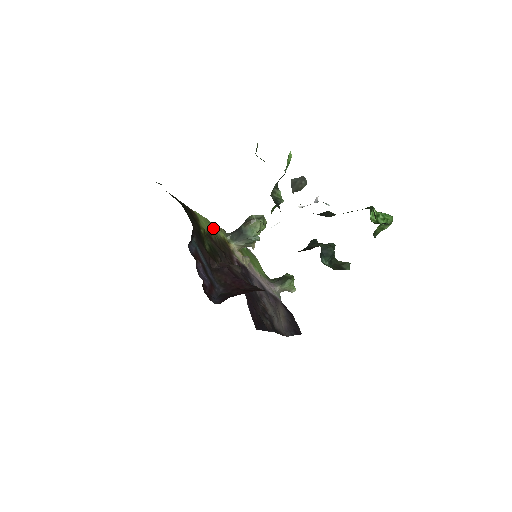
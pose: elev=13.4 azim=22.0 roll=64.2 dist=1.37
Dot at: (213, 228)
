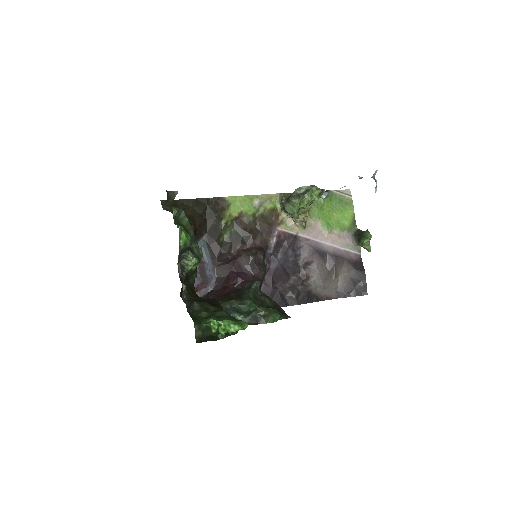
Dot at: (258, 201)
